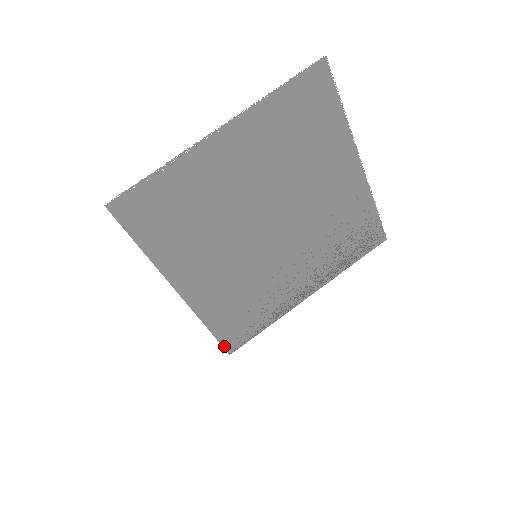
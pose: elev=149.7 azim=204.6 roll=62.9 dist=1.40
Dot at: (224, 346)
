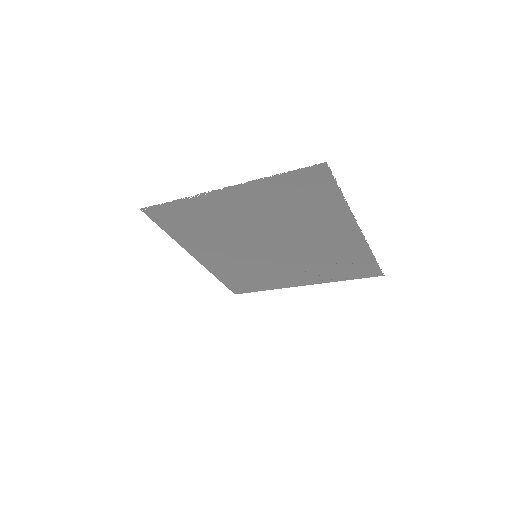
Dot at: (230, 289)
